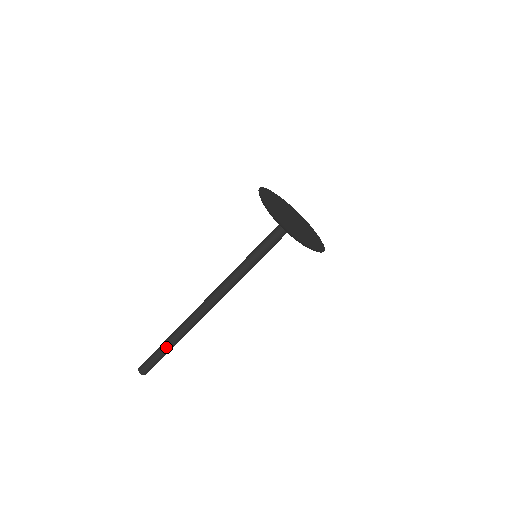
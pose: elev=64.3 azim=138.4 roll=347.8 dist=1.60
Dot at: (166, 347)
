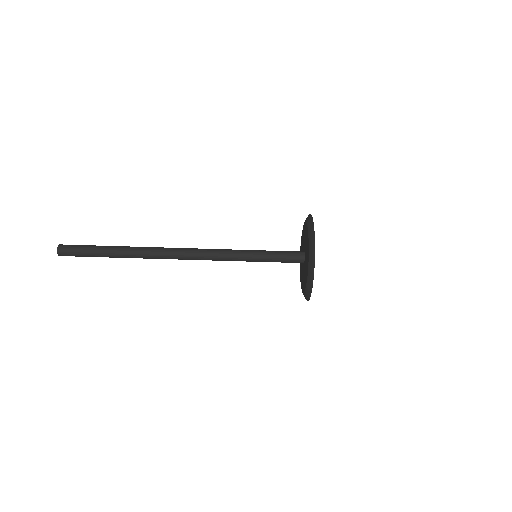
Dot at: (108, 248)
